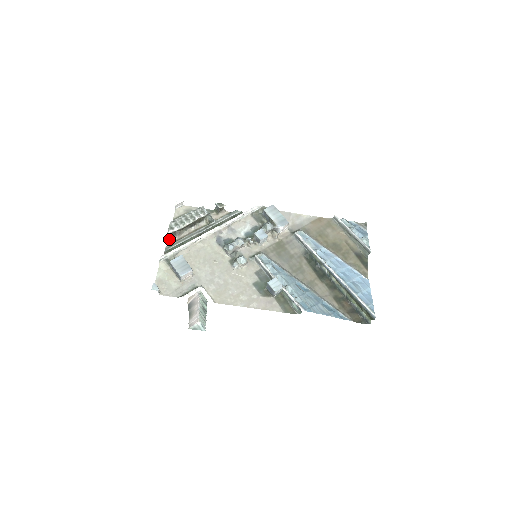
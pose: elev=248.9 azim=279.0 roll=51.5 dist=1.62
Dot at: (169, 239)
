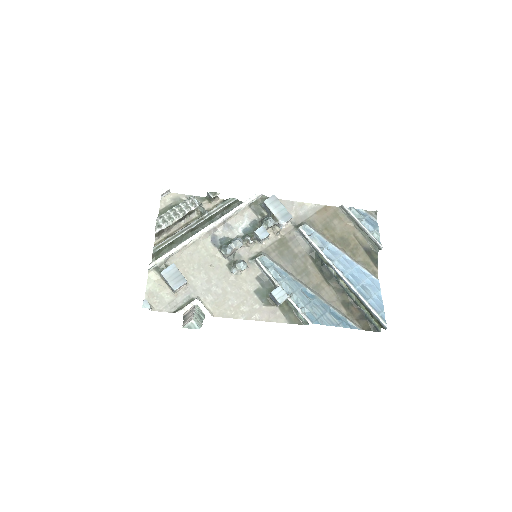
Dot at: (156, 237)
